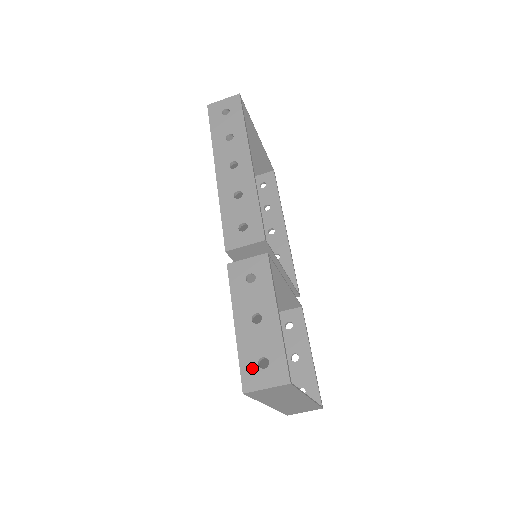
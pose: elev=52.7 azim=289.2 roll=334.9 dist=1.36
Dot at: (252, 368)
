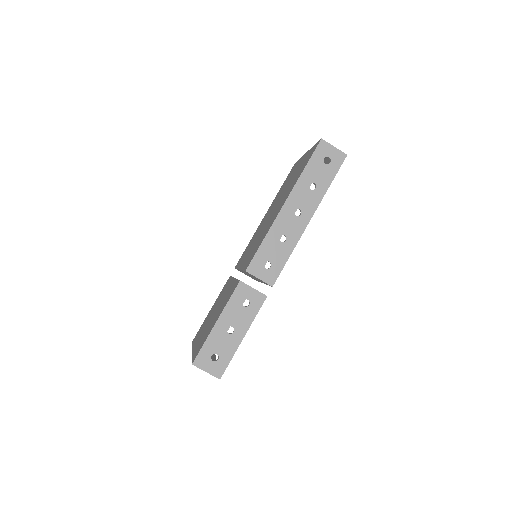
Dot at: (207, 355)
